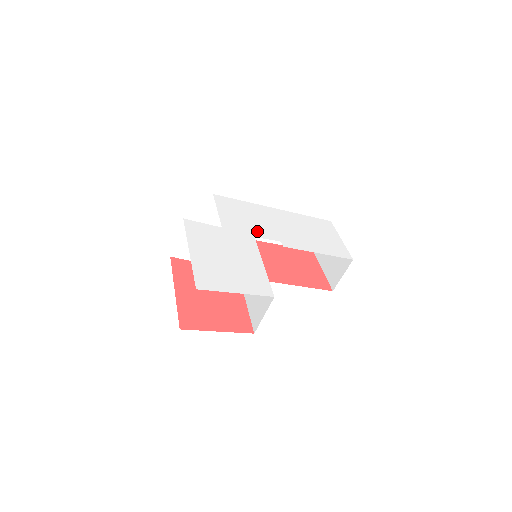
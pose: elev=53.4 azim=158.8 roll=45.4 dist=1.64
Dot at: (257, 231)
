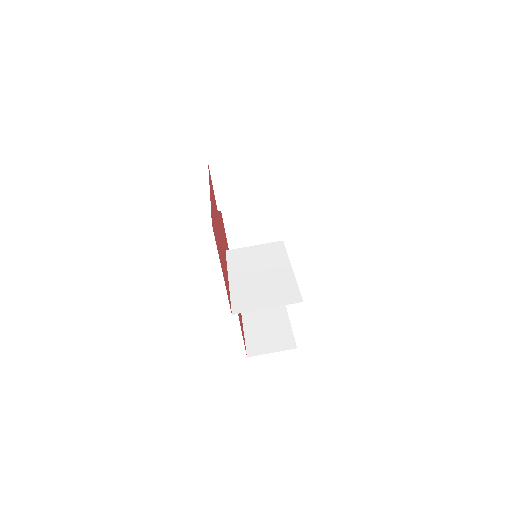
Dot at: occluded
